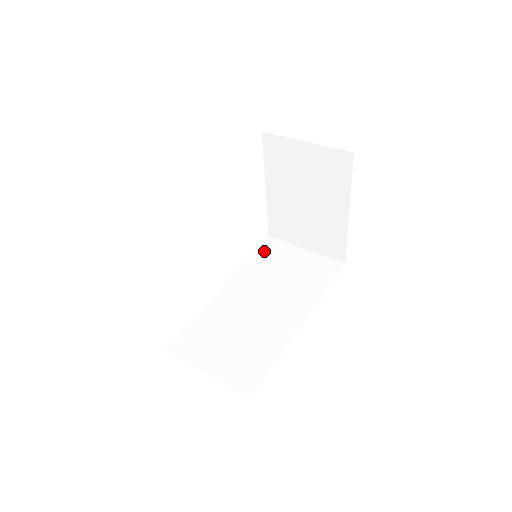
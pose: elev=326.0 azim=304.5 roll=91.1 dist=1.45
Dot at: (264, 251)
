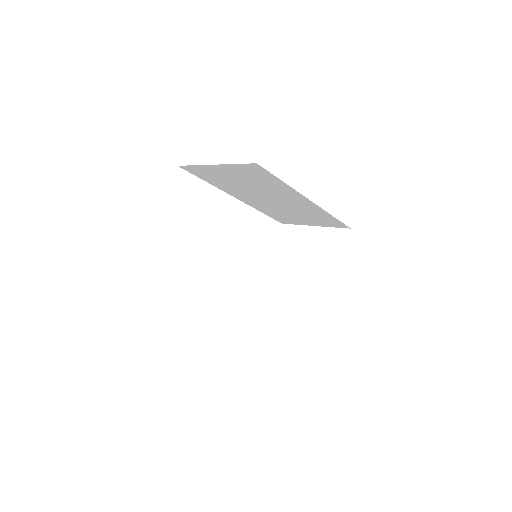
Dot at: occluded
